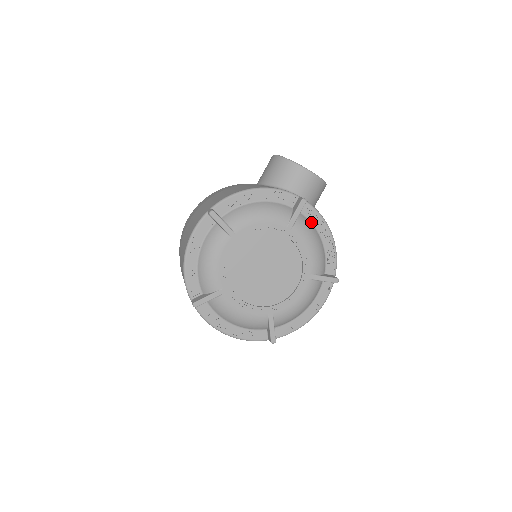
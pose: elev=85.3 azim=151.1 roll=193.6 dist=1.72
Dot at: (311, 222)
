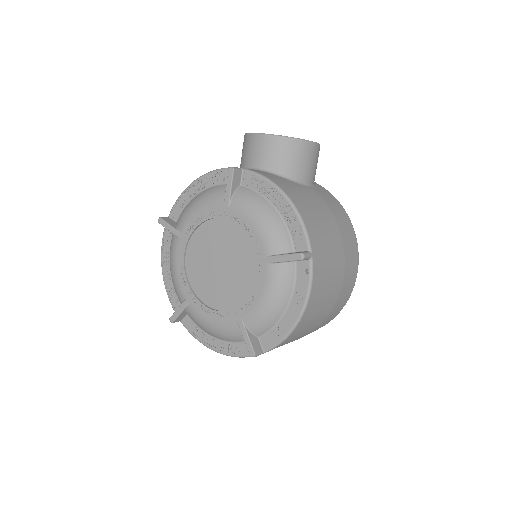
Dot at: (258, 192)
